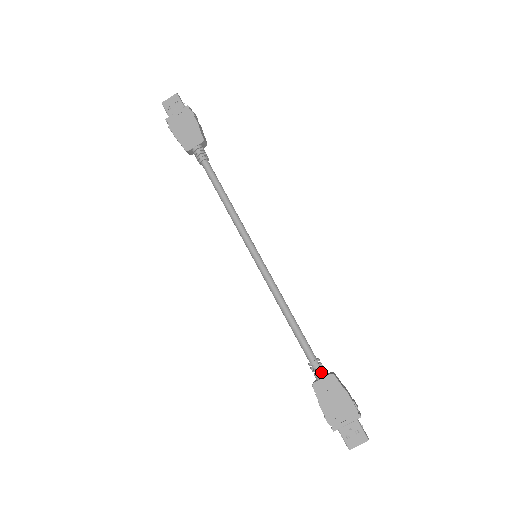
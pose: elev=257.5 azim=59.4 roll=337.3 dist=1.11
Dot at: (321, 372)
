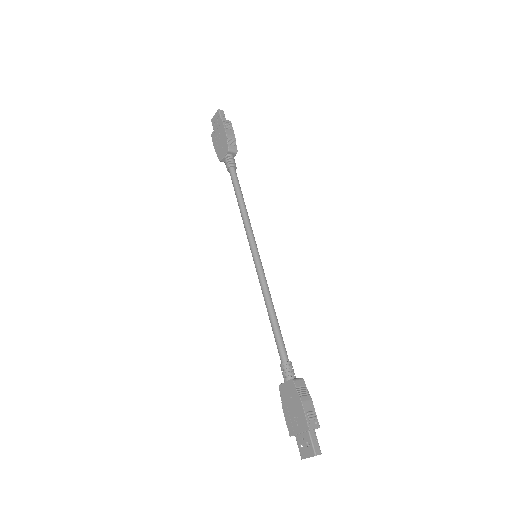
Dot at: (285, 375)
